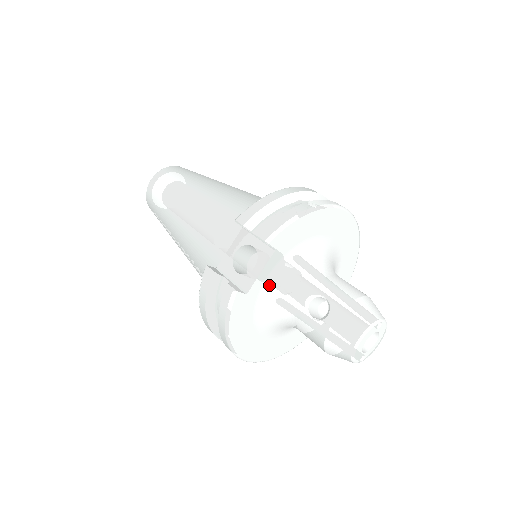
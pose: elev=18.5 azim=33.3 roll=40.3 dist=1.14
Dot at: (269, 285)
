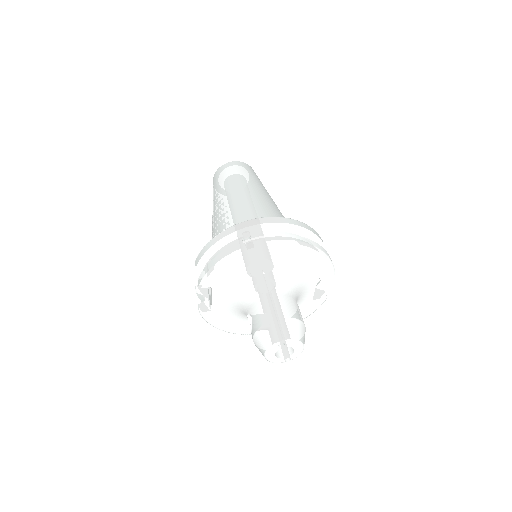
Dot at: (227, 302)
